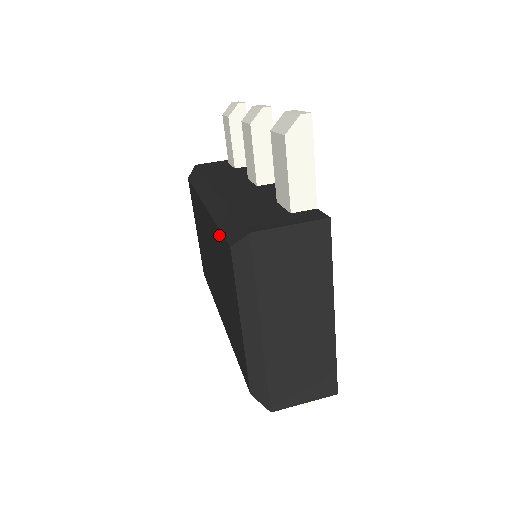
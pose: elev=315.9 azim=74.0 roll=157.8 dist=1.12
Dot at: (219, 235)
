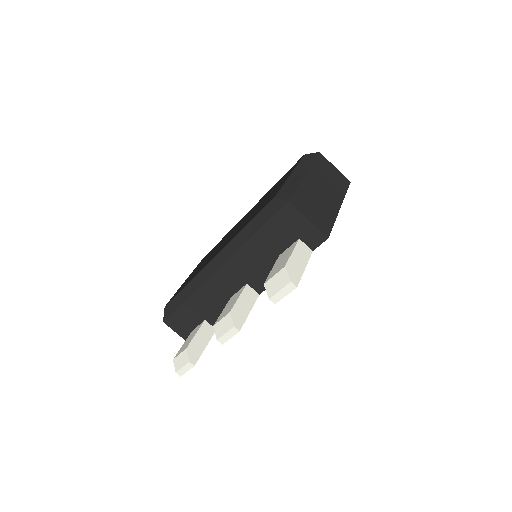
Dot at: occluded
